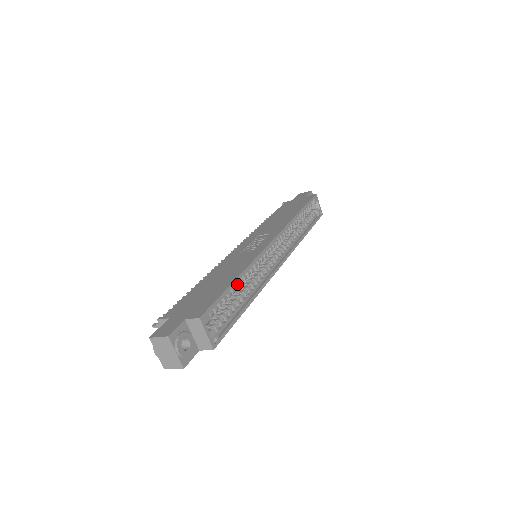
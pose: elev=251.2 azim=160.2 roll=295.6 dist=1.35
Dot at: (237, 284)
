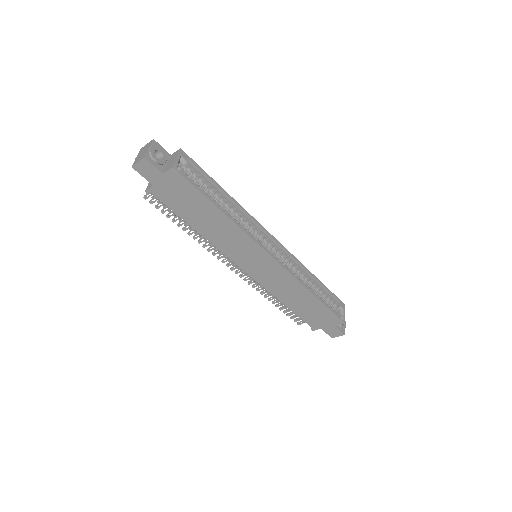
Dot at: (223, 197)
